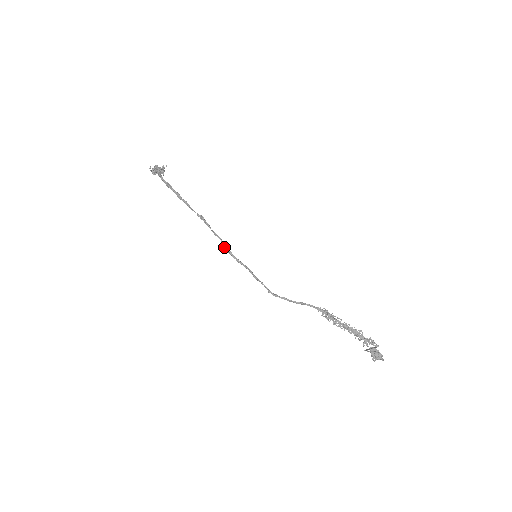
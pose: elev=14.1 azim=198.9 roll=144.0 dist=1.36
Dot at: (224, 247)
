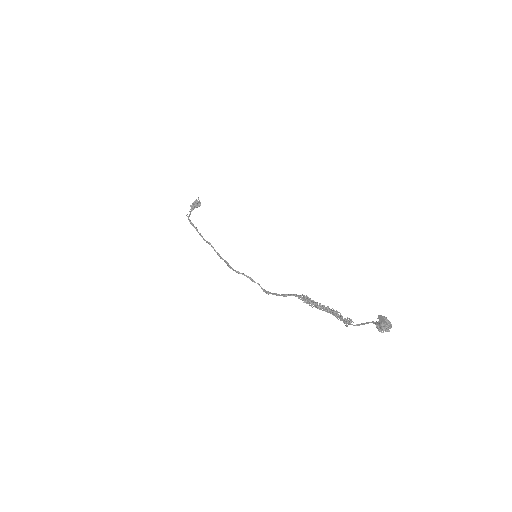
Dot at: (227, 263)
